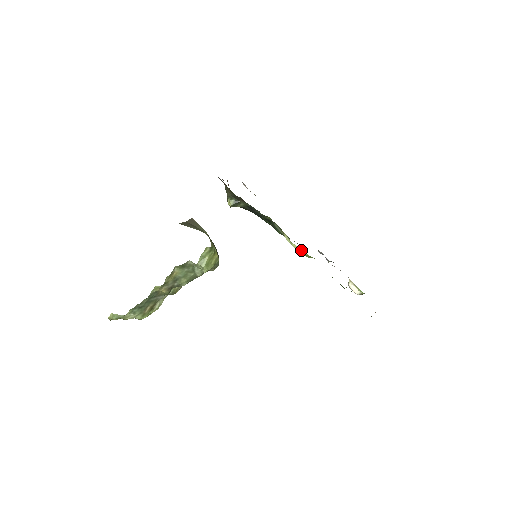
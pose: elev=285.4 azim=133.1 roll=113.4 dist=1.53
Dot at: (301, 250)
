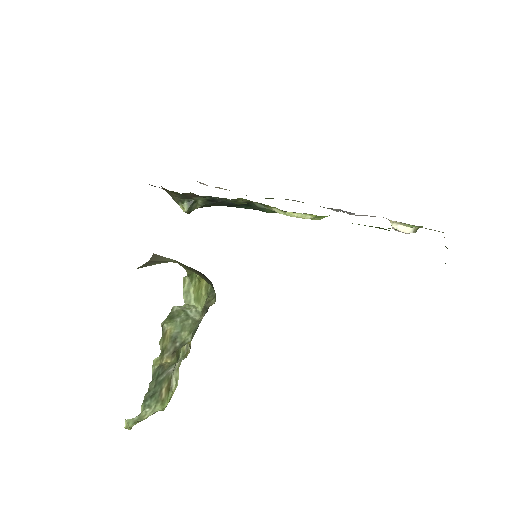
Dot at: (302, 214)
